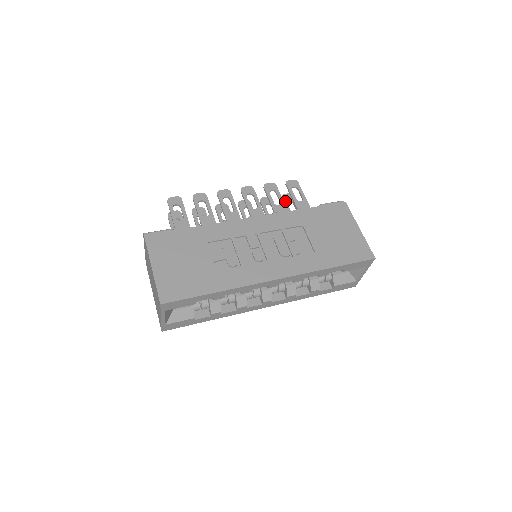
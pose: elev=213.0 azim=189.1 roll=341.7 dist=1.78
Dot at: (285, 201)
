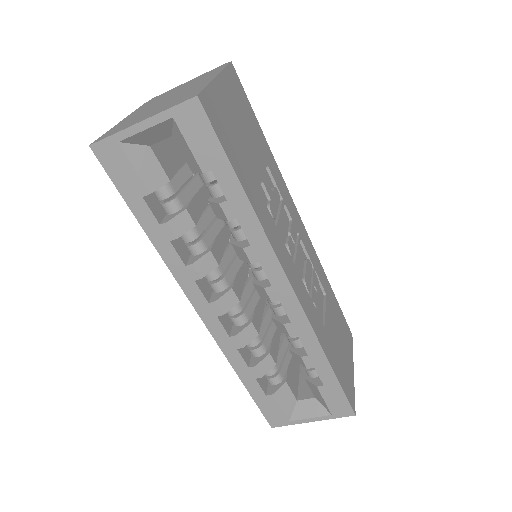
Dot at: occluded
